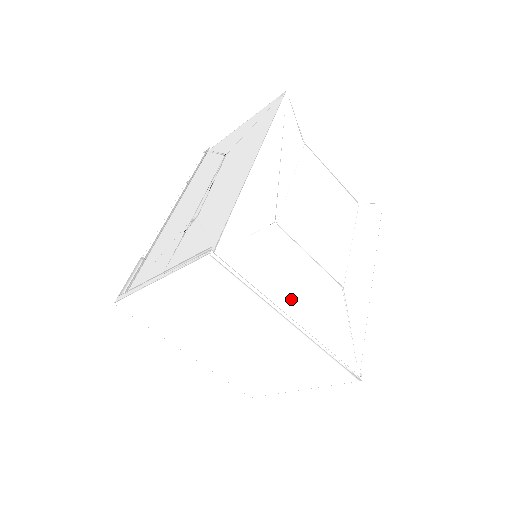
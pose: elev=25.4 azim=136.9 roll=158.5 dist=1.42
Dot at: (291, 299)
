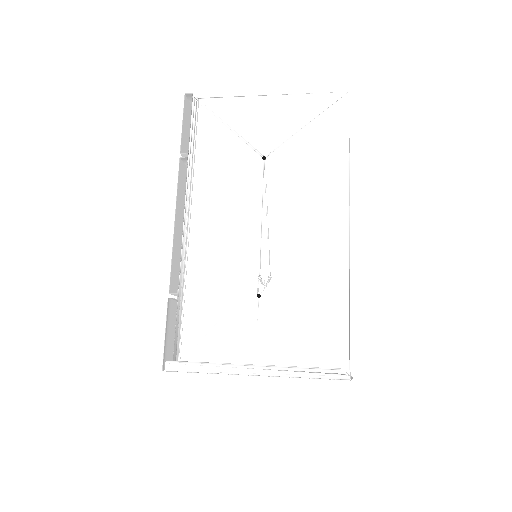
Dot at: occluded
